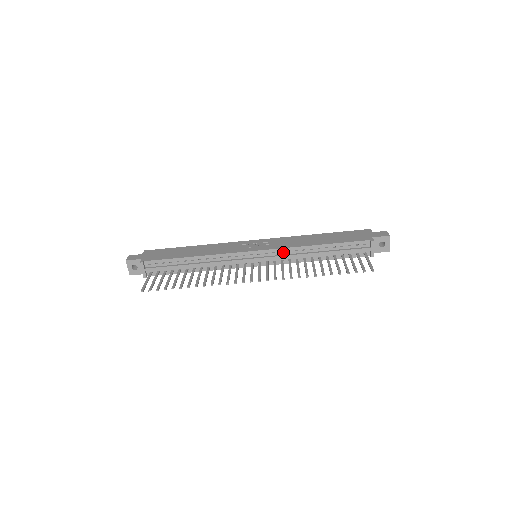
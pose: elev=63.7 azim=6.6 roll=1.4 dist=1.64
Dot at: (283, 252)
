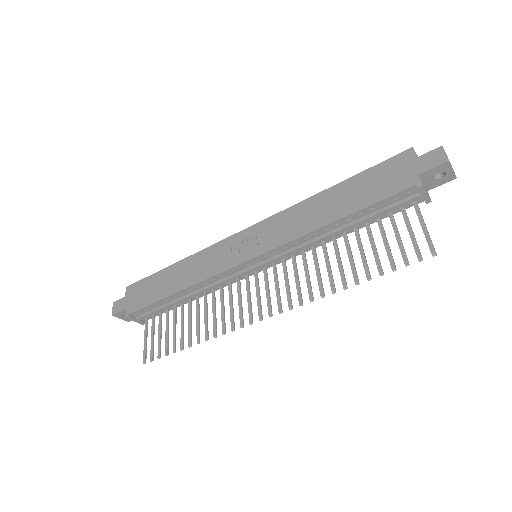
Dot at: (288, 247)
